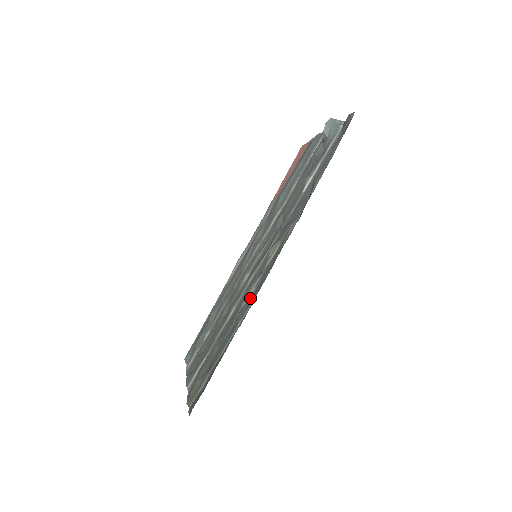
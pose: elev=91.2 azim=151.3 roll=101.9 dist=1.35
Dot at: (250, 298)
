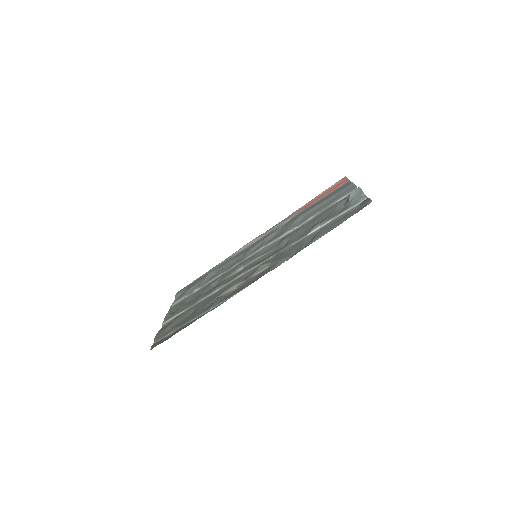
Dot at: (229, 293)
